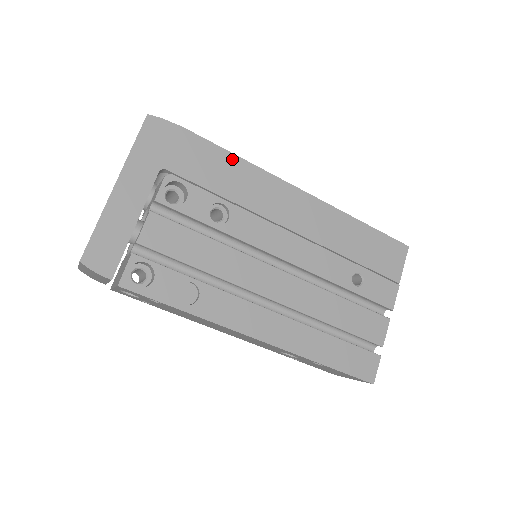
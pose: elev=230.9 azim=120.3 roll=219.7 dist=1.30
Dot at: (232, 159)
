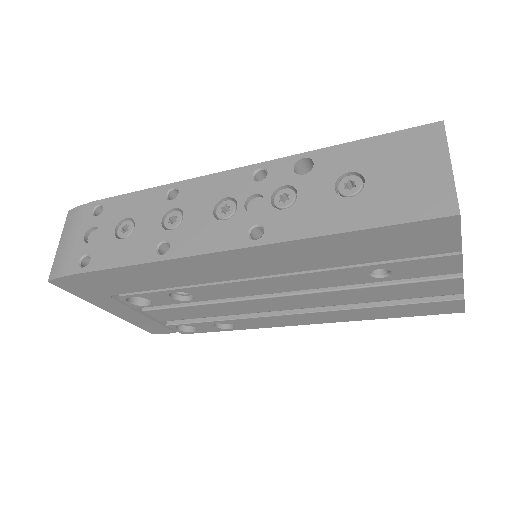
Dot at: (134, 269)
